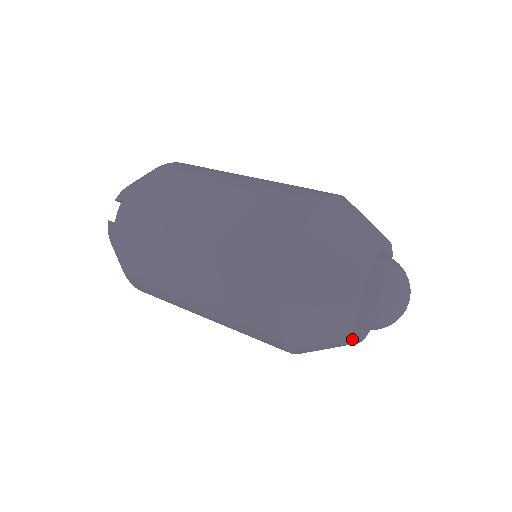
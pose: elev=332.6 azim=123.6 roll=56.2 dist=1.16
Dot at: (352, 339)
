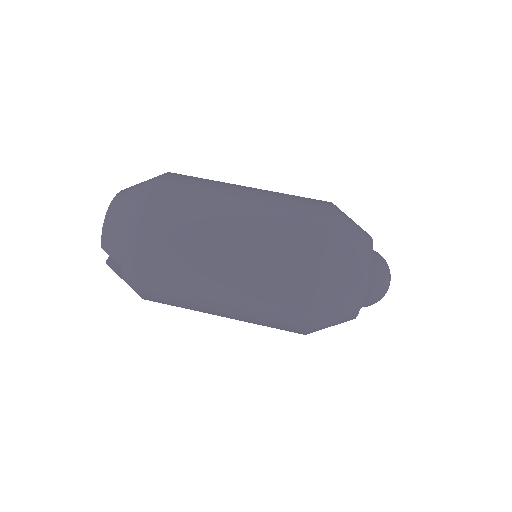
Dot at: occluded
